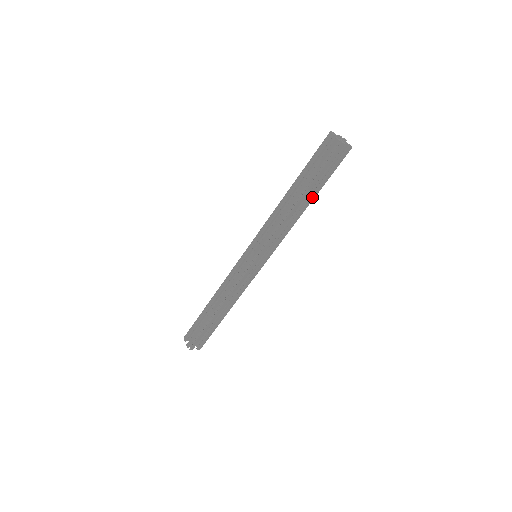
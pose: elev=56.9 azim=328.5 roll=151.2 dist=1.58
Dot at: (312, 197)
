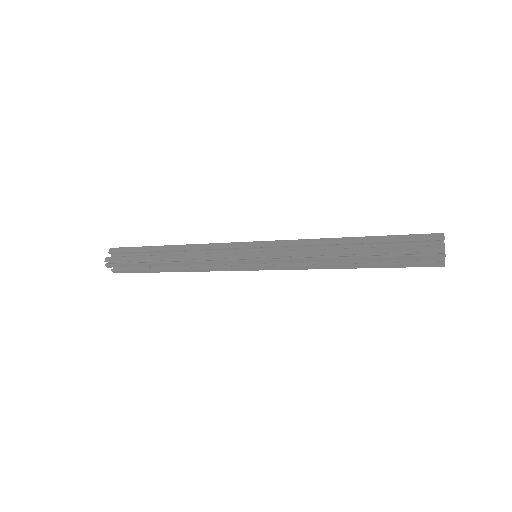
Dot at: (363, 266)
